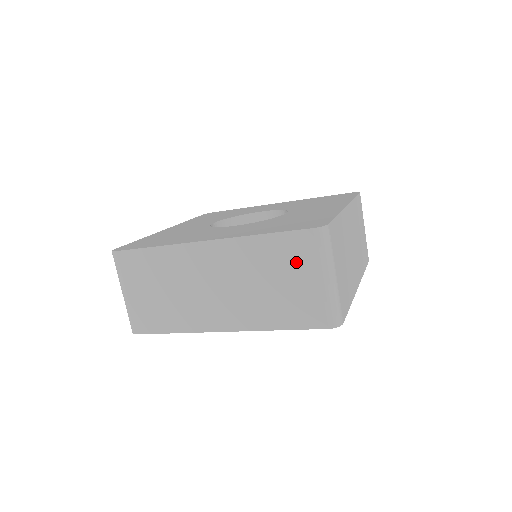
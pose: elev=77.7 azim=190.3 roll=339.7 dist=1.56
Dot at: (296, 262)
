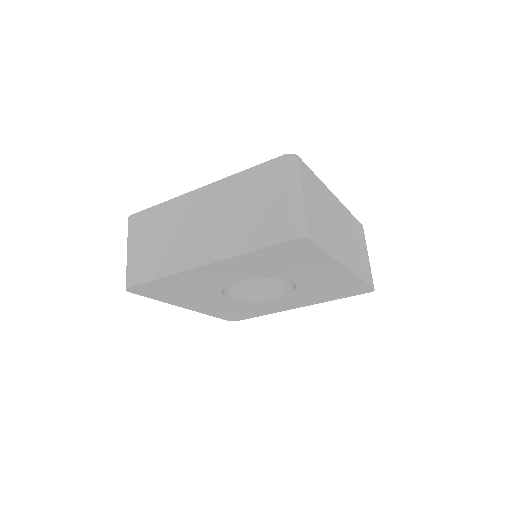
Dot at: (268, 186)
